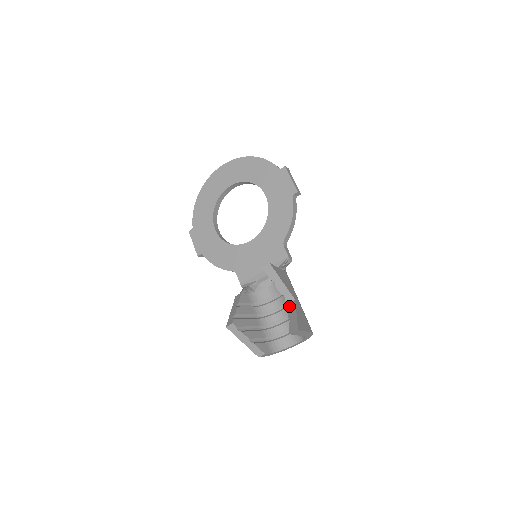
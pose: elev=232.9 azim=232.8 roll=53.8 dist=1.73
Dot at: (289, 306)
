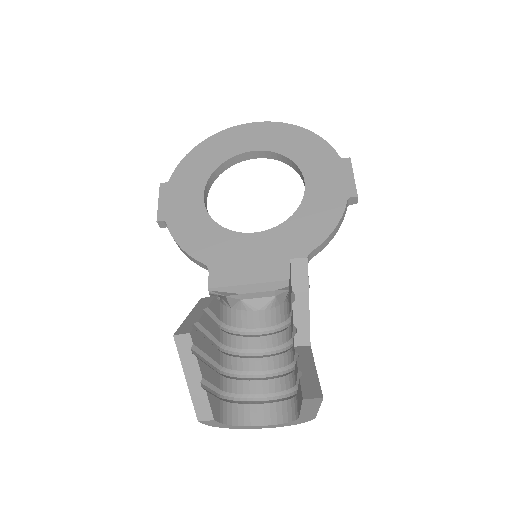
Dot at: (298, 351)
